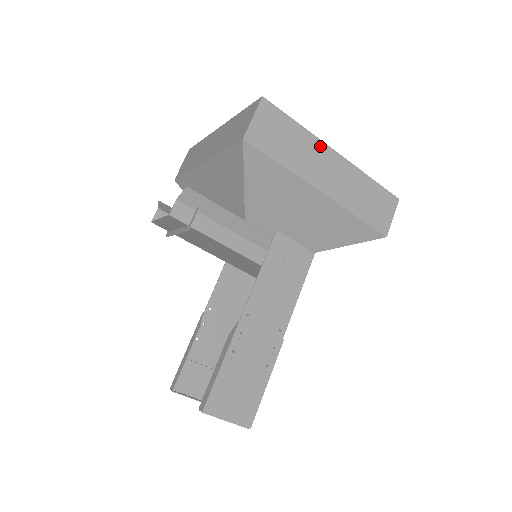
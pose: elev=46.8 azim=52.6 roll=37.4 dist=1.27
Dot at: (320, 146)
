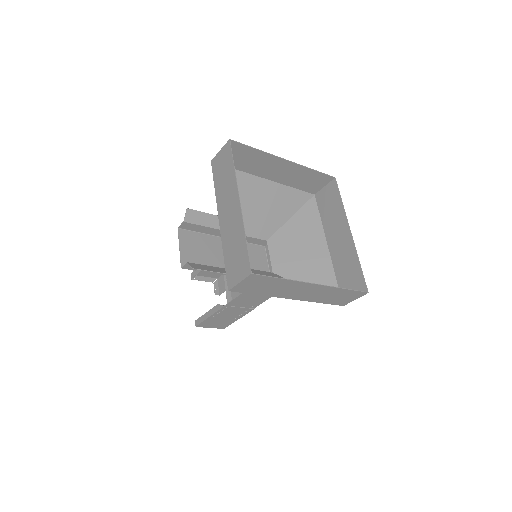
Dot at: (300, 284)
